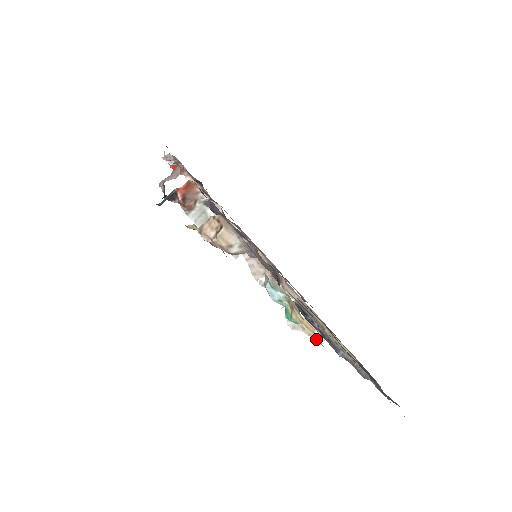
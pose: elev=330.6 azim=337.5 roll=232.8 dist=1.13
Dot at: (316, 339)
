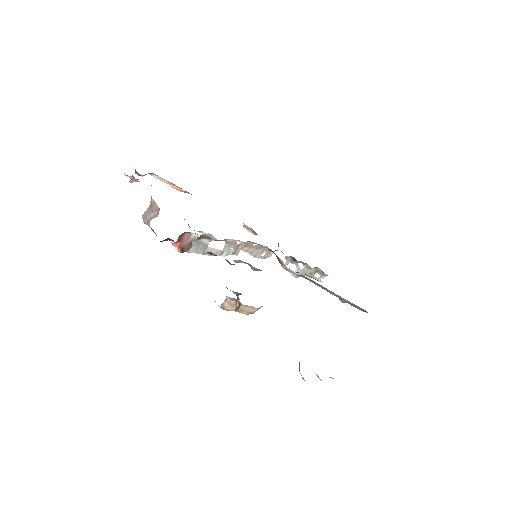
Dot at: occluded
